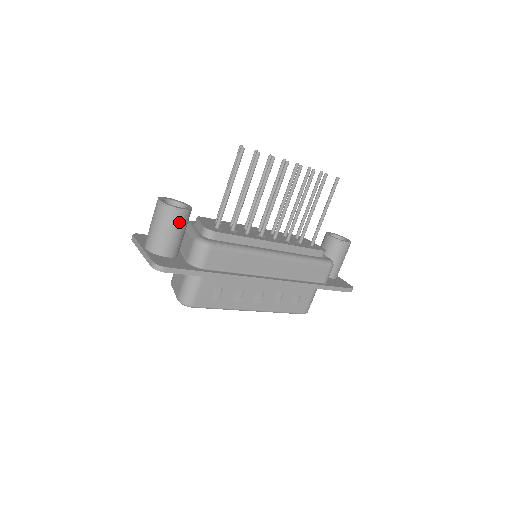
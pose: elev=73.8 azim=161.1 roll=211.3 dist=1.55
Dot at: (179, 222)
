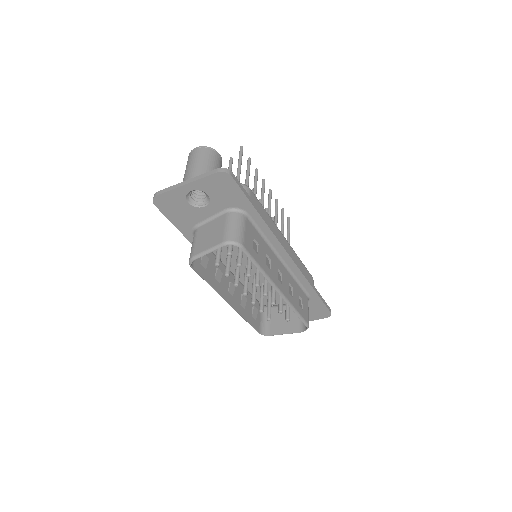
Dot at: (219, 164)
